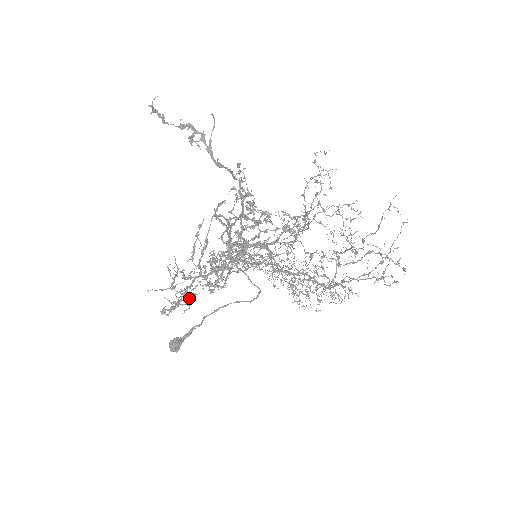
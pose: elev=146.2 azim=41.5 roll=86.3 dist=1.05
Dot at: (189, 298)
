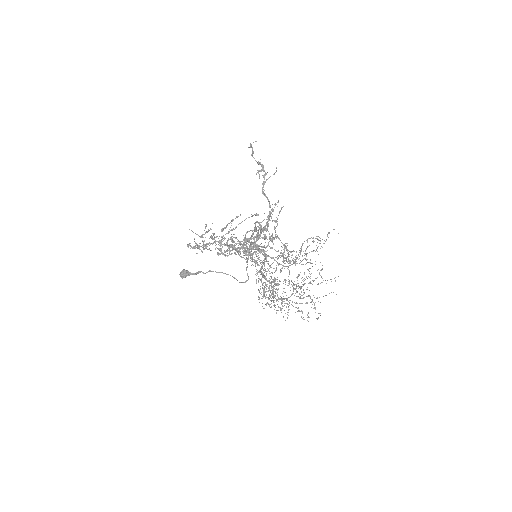
Dot at: (205, 248)
